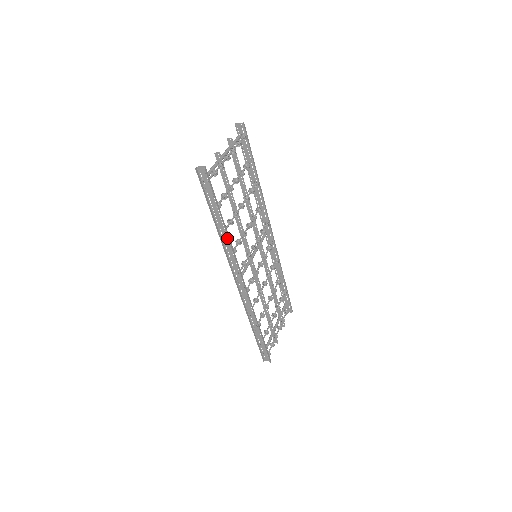
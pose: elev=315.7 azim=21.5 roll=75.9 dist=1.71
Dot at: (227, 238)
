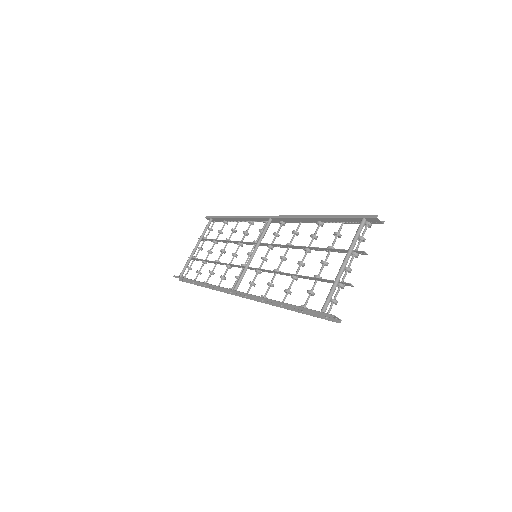
Dot at: occluded
